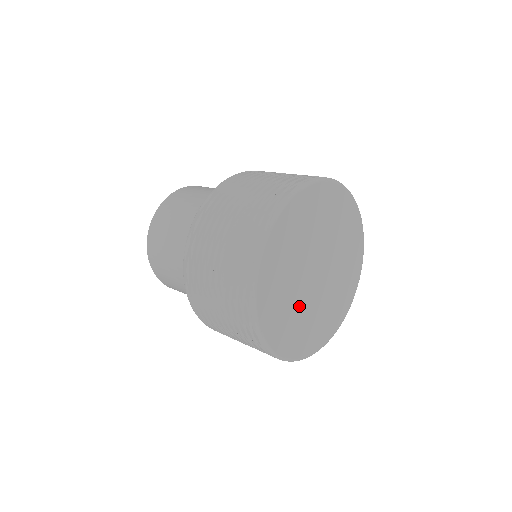
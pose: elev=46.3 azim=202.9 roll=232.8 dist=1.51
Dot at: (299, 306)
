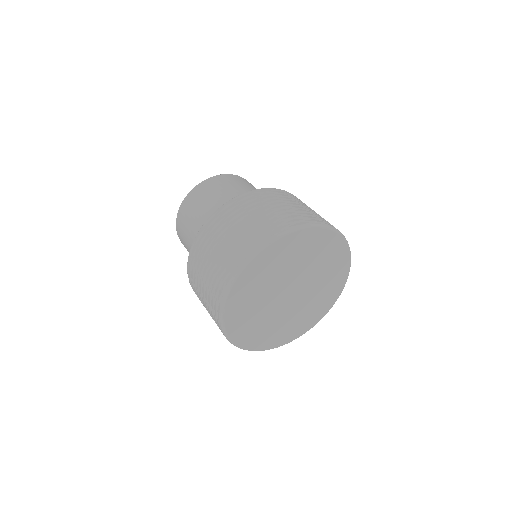
Dot at: (280, 319)
